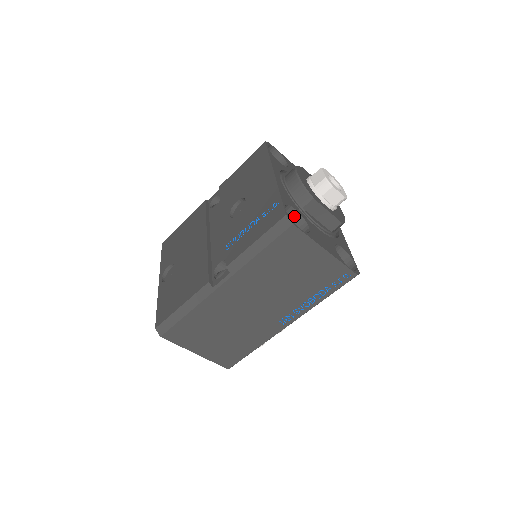
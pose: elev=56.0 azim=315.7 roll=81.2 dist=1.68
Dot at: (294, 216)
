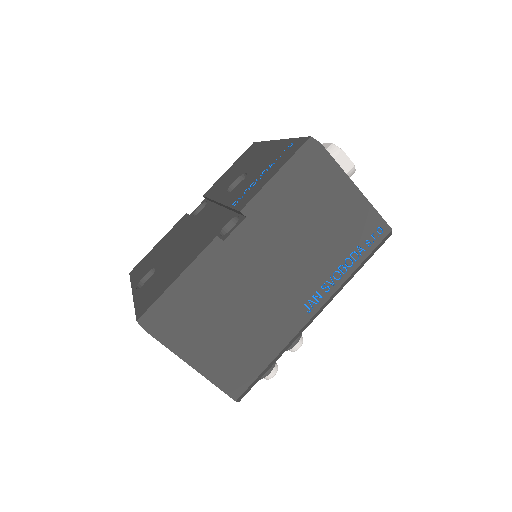
Dot at: occluded
